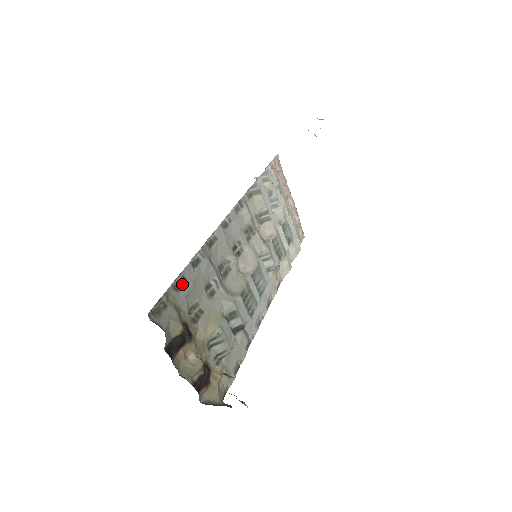
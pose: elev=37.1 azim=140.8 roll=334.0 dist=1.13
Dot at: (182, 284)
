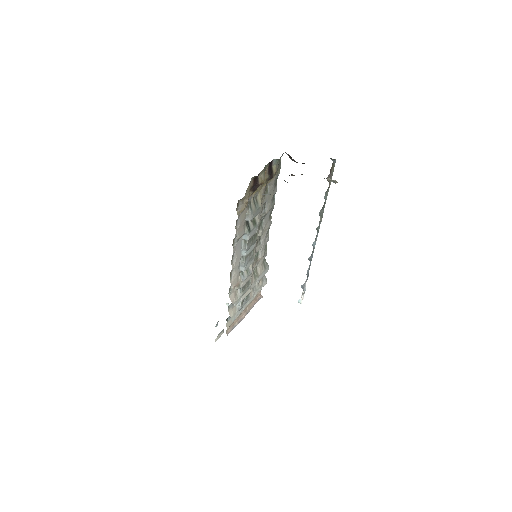
Dot at: (276, 183)
